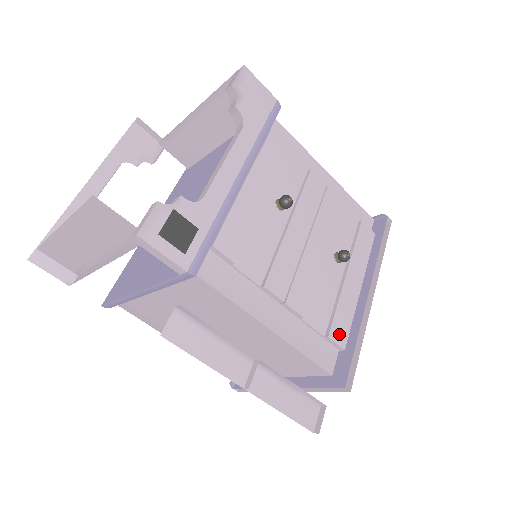
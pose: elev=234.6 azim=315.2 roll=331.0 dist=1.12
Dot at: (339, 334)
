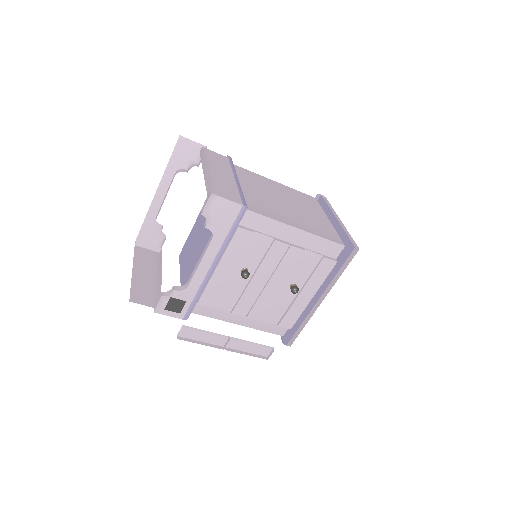
Dot at: (287, 323)
